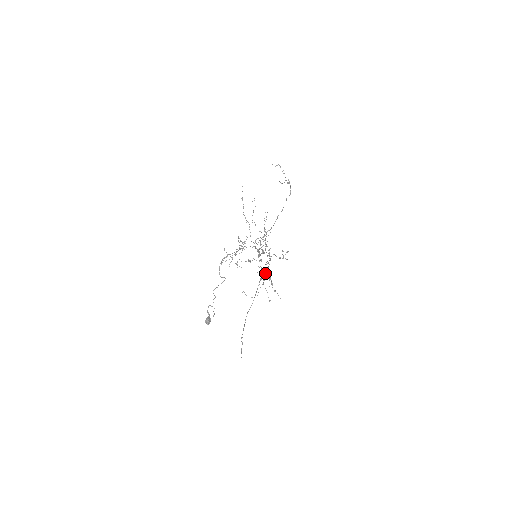
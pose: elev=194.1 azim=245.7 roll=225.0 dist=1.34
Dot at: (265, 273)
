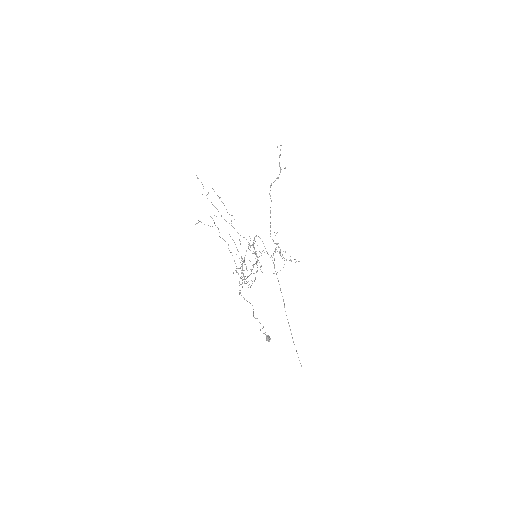
Dot at: (274, 243)
